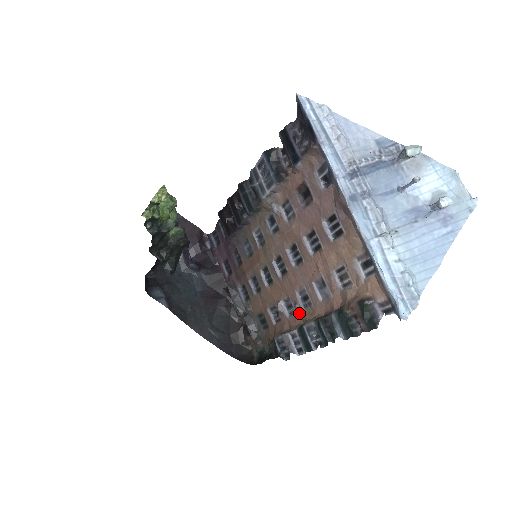
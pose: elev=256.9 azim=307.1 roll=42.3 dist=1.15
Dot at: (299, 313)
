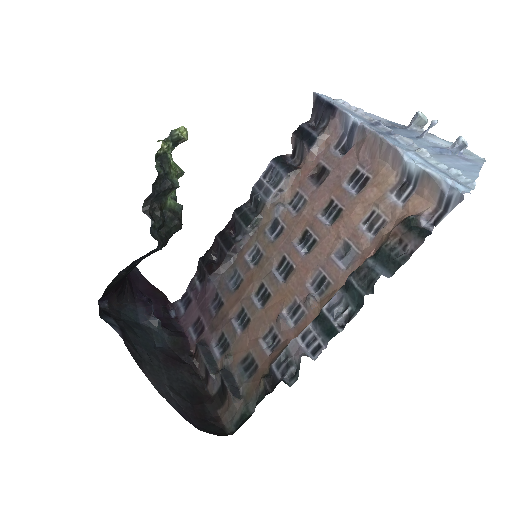
Dot at: (313, 304)
